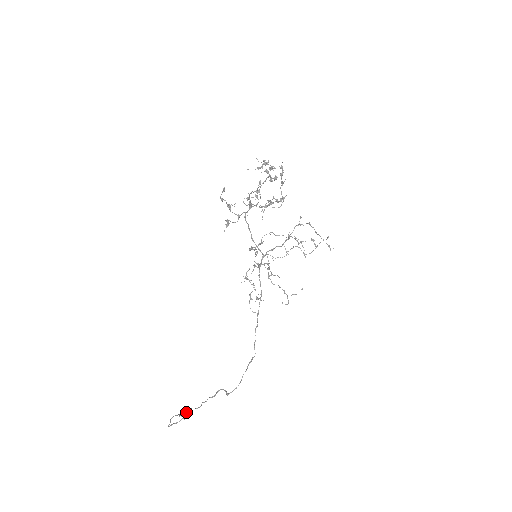
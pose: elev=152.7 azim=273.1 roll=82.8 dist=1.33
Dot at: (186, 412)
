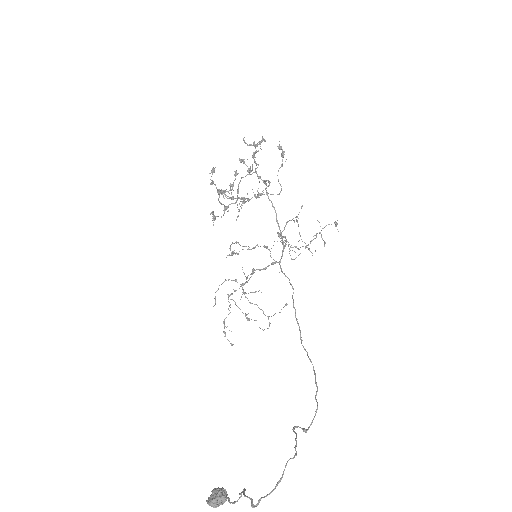
Dot at: (223, 494)
